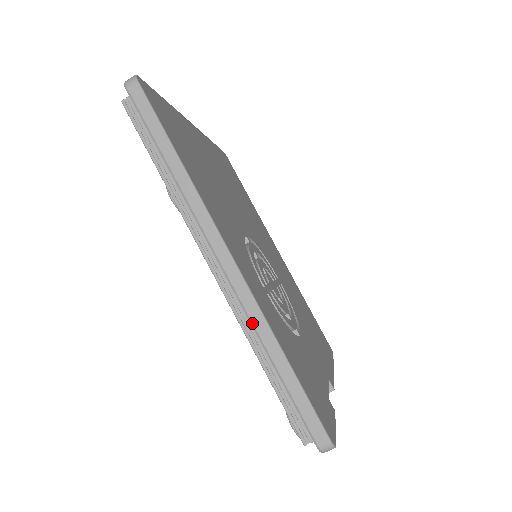
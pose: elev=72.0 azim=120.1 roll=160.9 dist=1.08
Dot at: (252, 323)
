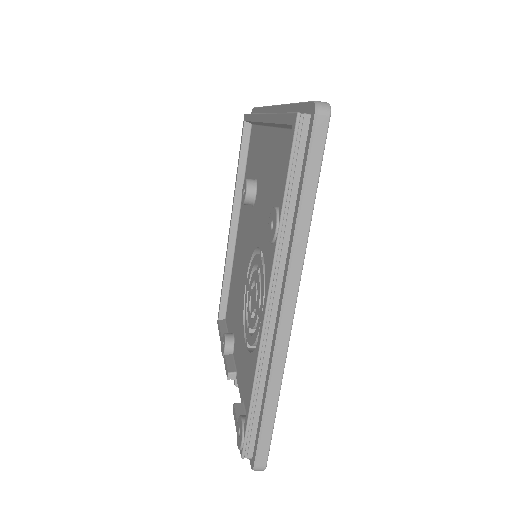
Dot at: (273, 368)
